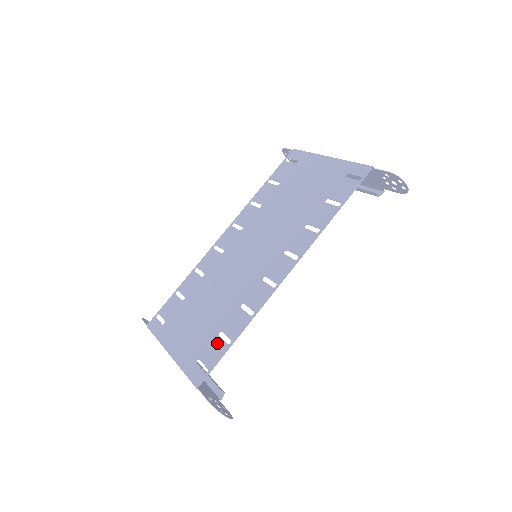
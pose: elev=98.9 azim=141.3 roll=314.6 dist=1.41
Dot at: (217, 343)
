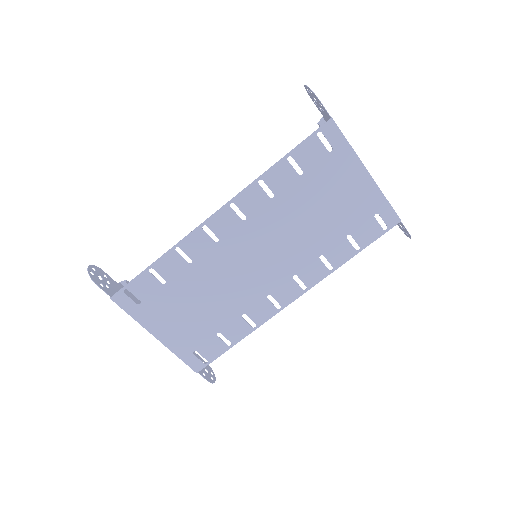
Dot at: (216, 342)
